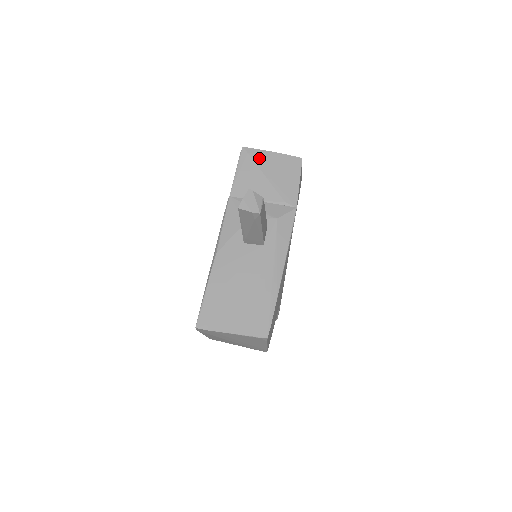
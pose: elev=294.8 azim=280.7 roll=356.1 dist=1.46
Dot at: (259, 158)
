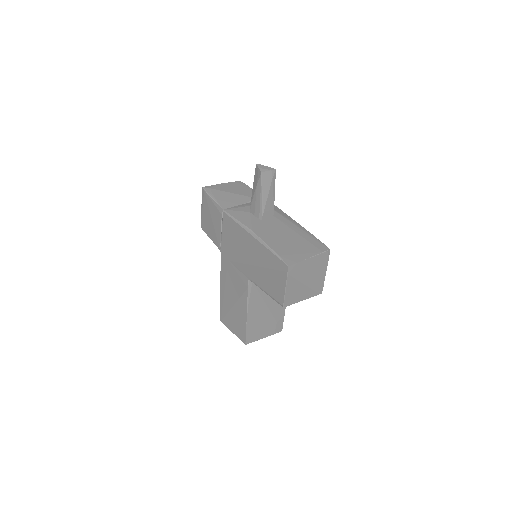
Dot at: (218, 188)
